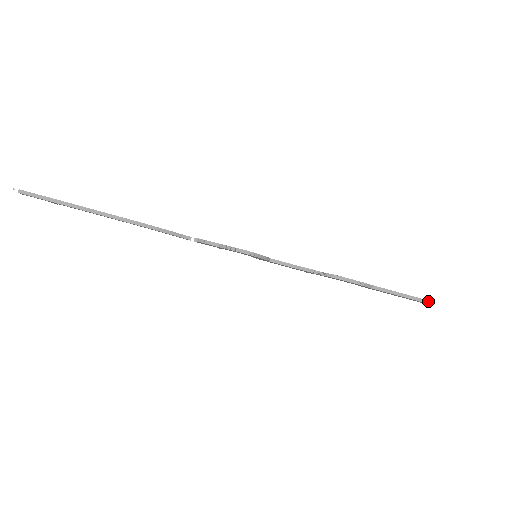
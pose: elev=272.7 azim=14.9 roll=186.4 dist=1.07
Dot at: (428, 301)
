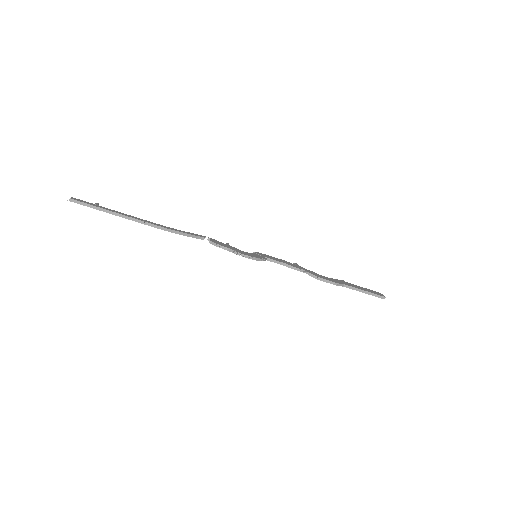
Dot at: (385, 297)
